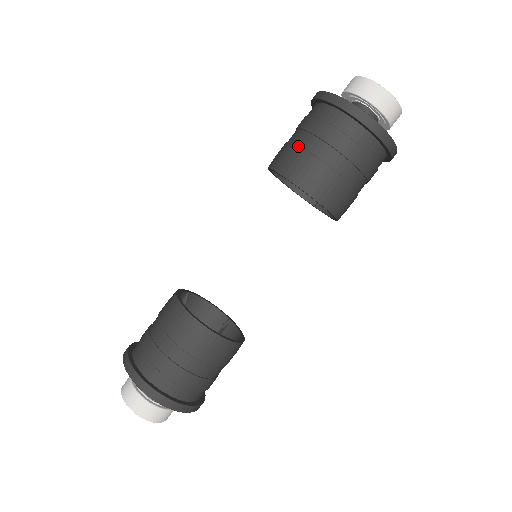
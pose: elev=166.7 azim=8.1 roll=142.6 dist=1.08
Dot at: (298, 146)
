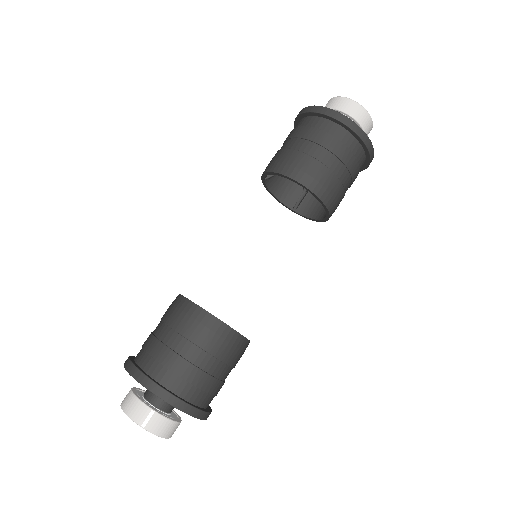
Dot at: occluded
